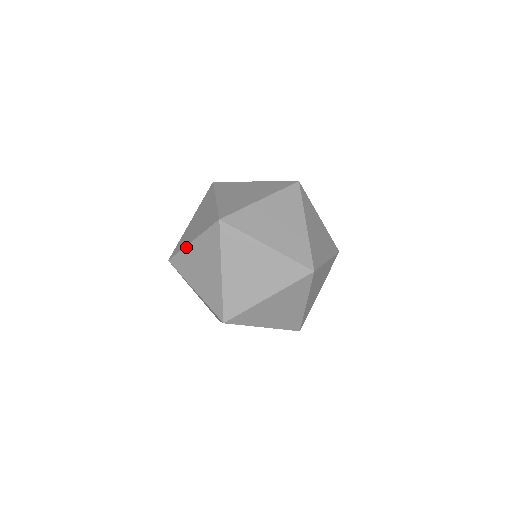
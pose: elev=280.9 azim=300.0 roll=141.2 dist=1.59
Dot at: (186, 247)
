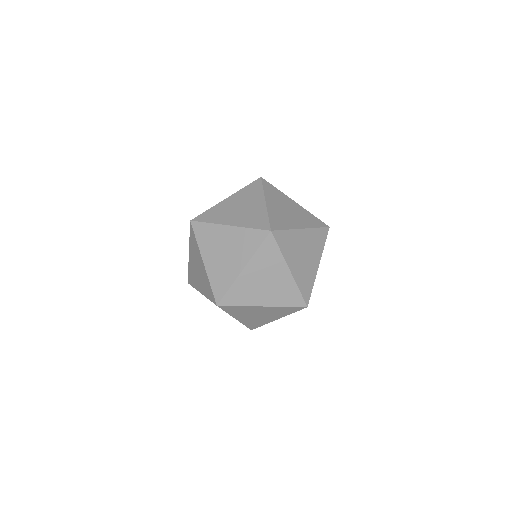
Dot at: occluded
